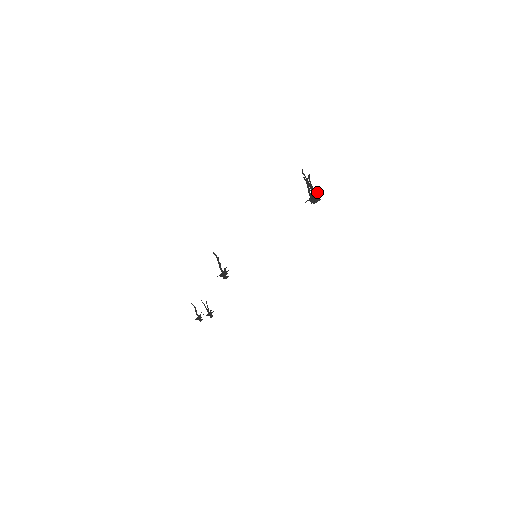
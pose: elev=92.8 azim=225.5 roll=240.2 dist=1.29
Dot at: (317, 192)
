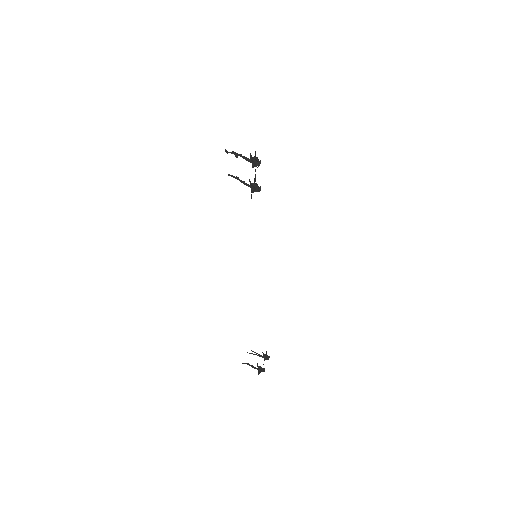
Dot at: (253, 157)
